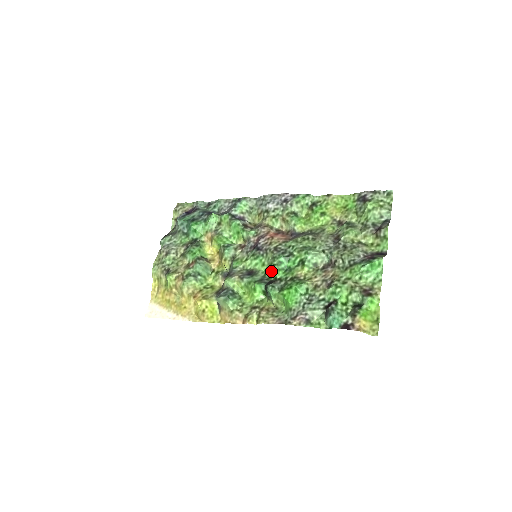
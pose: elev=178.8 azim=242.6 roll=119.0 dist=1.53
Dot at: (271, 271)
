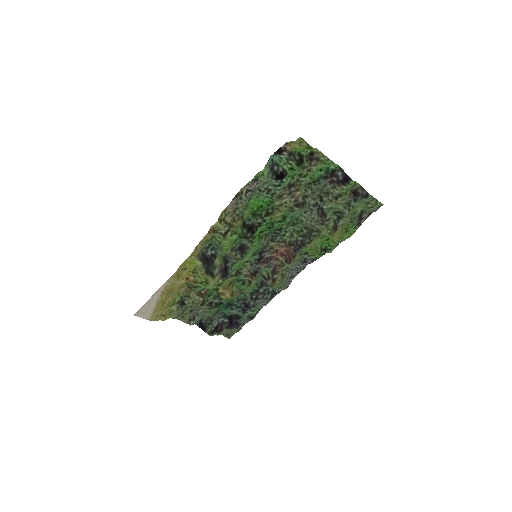
Dot at: (258, 237)
